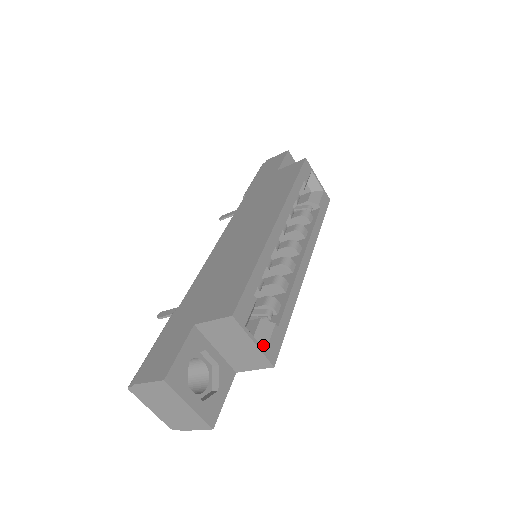
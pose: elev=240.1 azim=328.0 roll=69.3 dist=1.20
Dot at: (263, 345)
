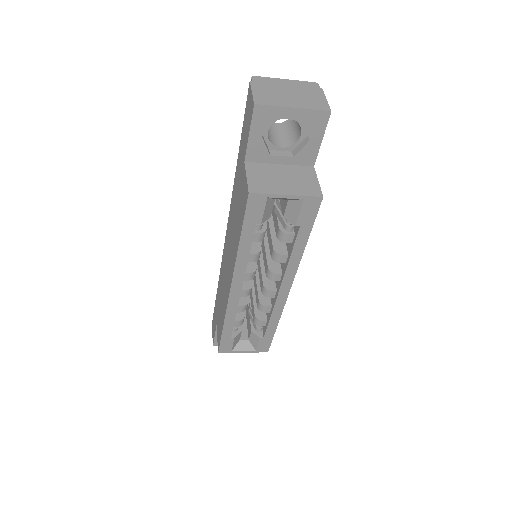
Dot at: (254, 347)
